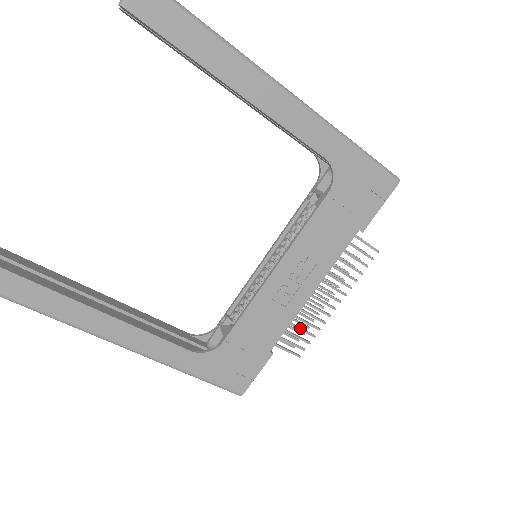
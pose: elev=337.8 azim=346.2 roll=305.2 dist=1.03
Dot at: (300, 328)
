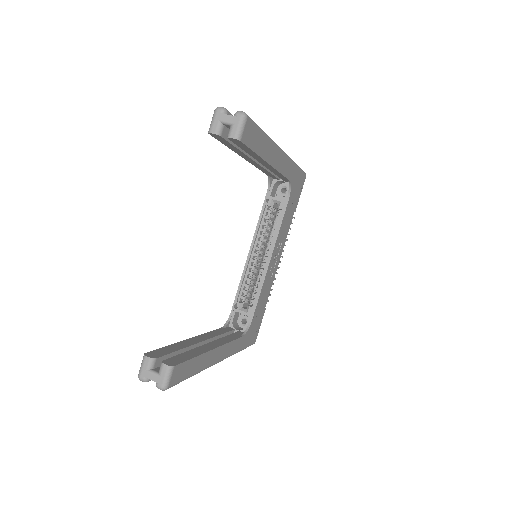
Dot at: occluded
